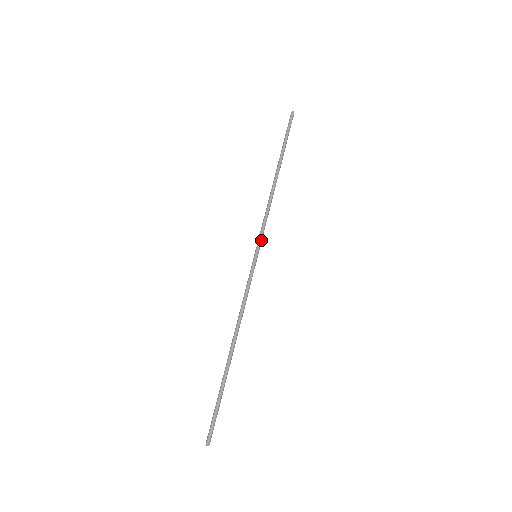
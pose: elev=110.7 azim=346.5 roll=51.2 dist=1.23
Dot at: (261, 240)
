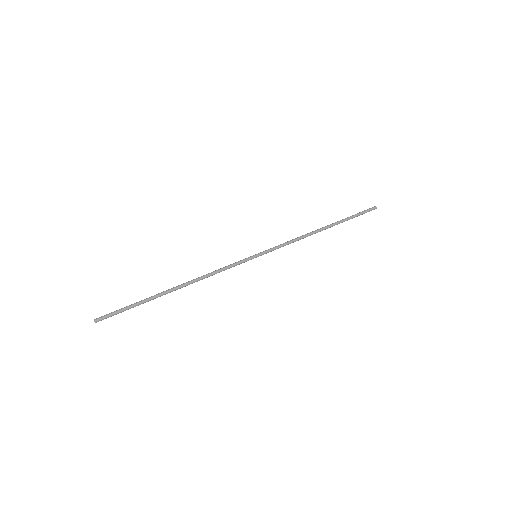
Dot at: (270, 250)
